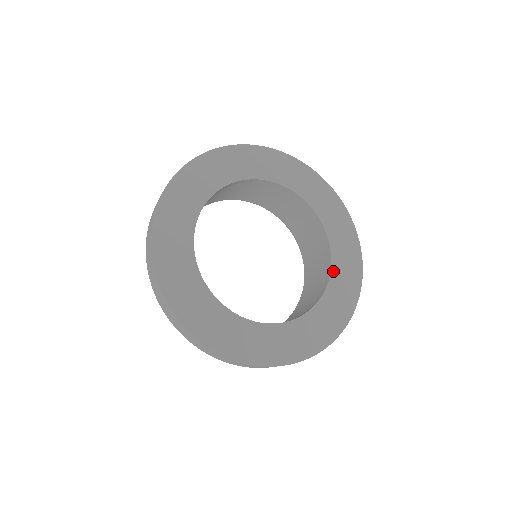
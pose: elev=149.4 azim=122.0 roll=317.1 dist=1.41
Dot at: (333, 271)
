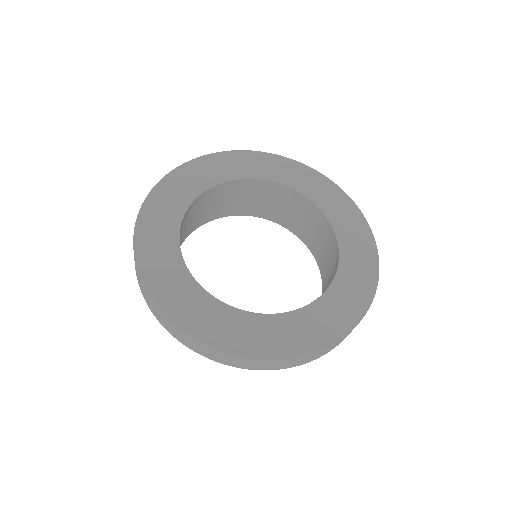
Dot at: (342, 254)
